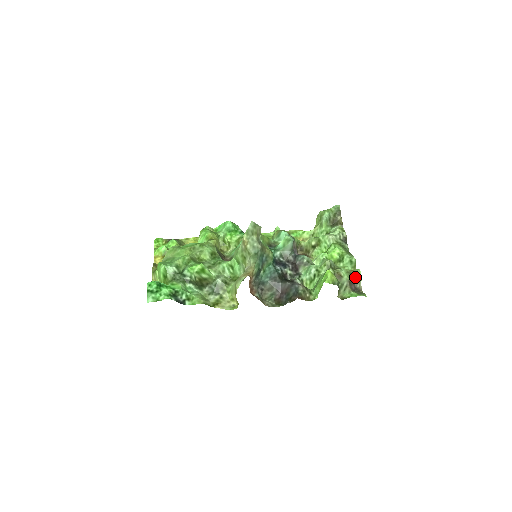
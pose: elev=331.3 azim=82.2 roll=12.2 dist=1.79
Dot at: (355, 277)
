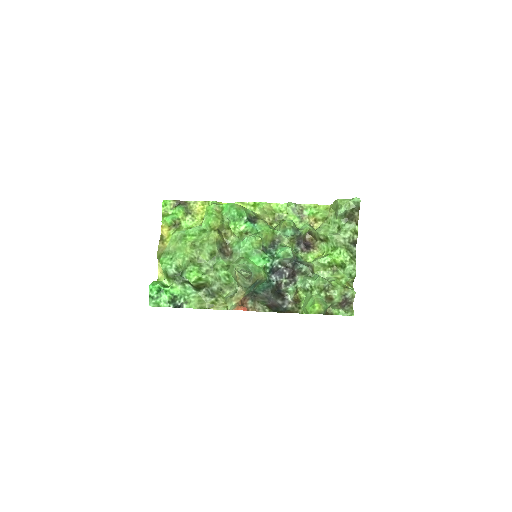
Dot at: (347, 297)
